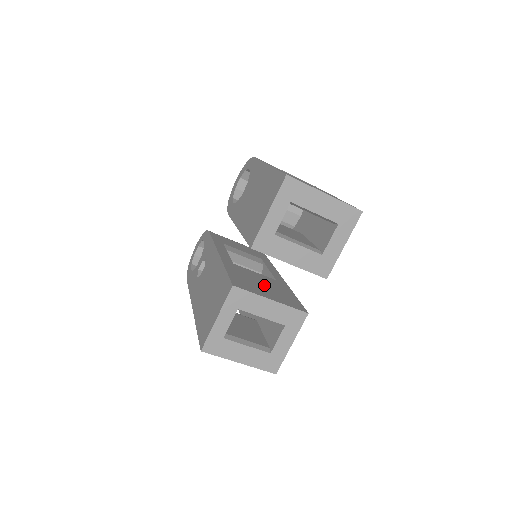
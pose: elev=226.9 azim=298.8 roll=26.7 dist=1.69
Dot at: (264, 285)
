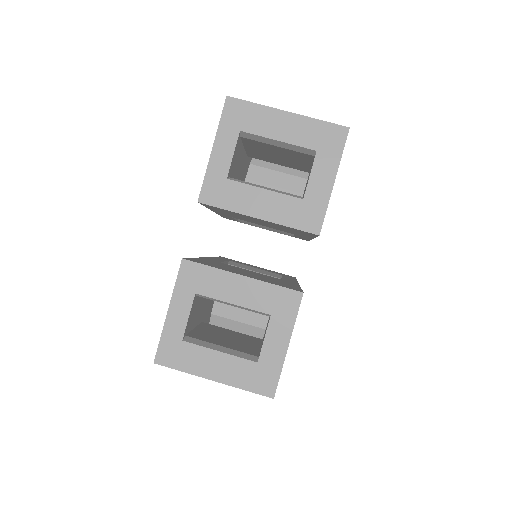
Dot at: (249, 273)
